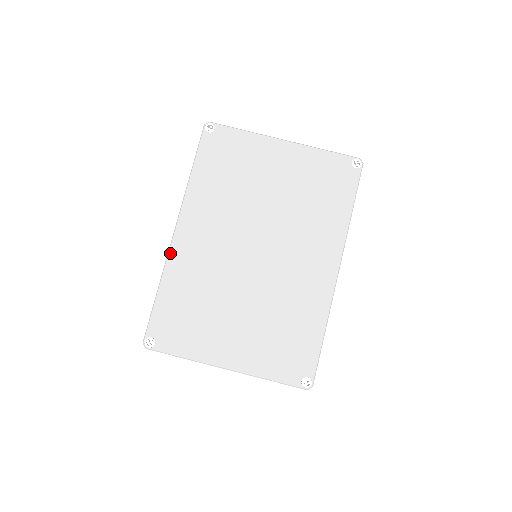
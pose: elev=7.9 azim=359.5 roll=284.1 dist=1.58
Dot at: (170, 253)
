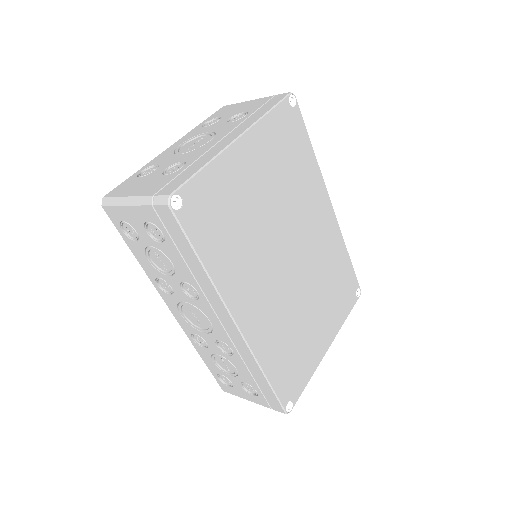
Dot at: (251, 346)
